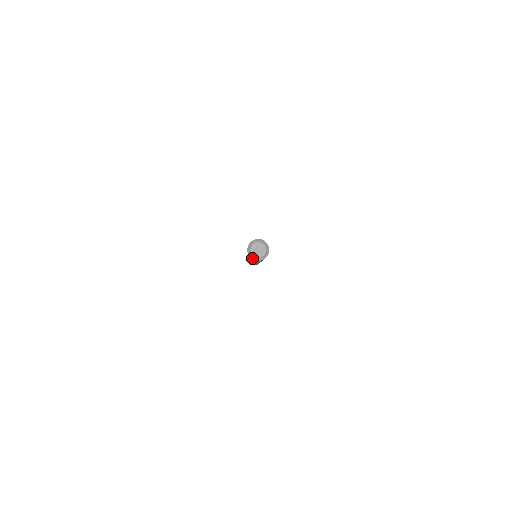
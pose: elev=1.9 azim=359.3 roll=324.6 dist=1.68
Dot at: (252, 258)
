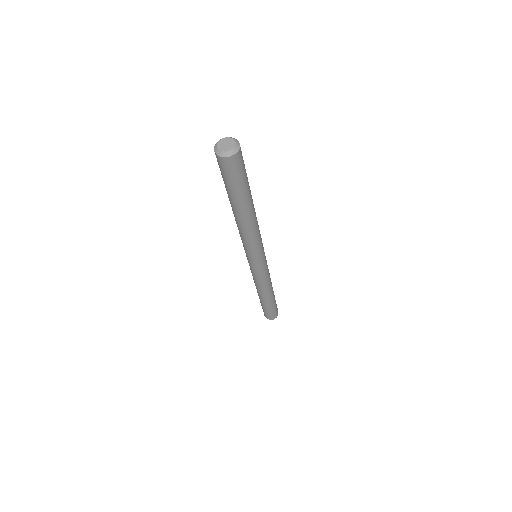
Dot at: (216, 152)
